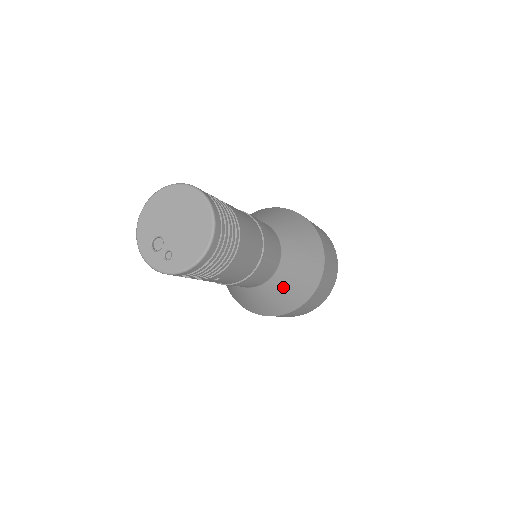
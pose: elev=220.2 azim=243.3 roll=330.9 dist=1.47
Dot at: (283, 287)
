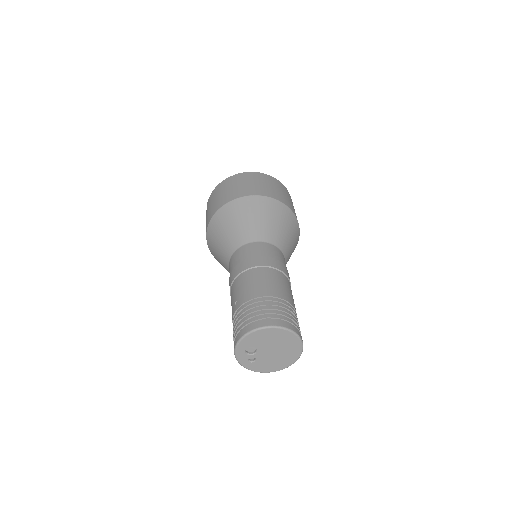
Dot at: occluded
